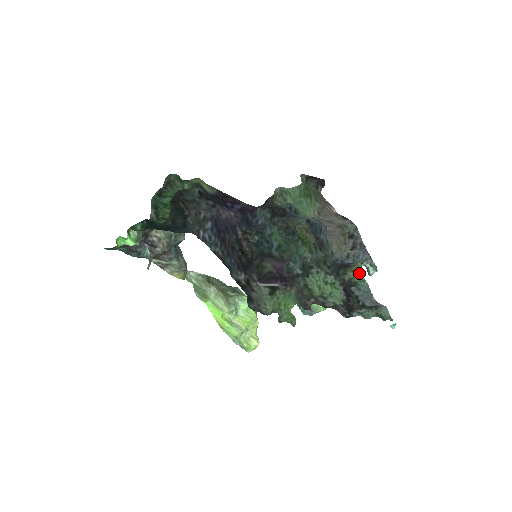
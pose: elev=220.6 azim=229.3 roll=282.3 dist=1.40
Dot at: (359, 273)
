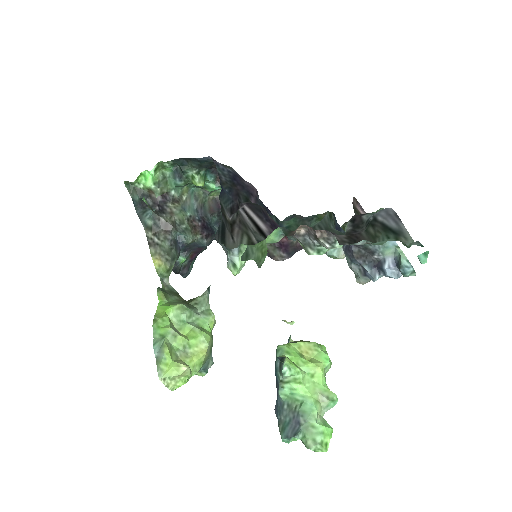
Dot at: occluded
